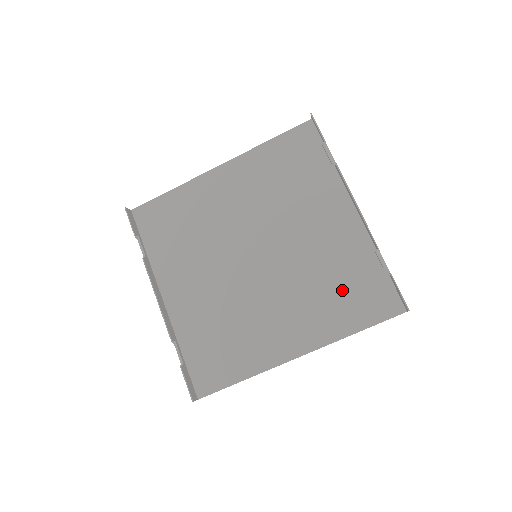
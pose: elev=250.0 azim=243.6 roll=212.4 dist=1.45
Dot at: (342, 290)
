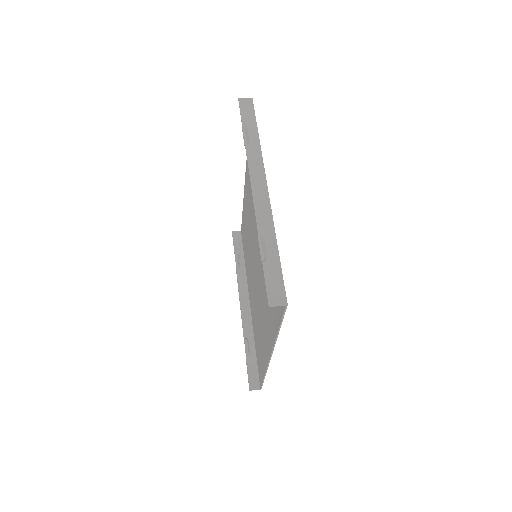
Dot at: occluded
